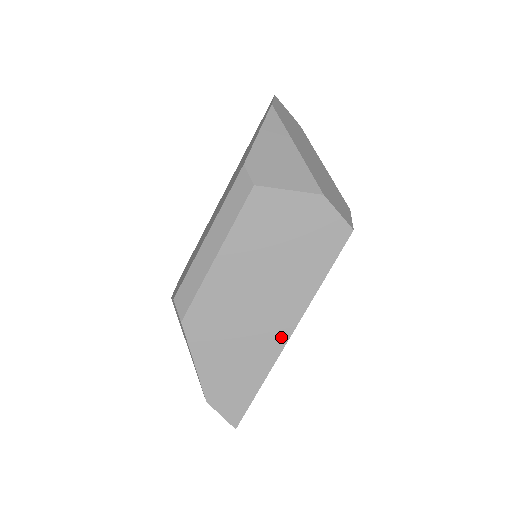
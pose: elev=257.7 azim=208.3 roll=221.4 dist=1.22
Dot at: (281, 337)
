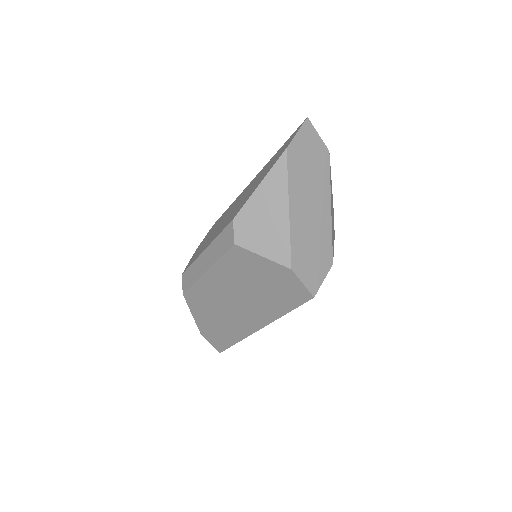
Dot at: (252, 328)
